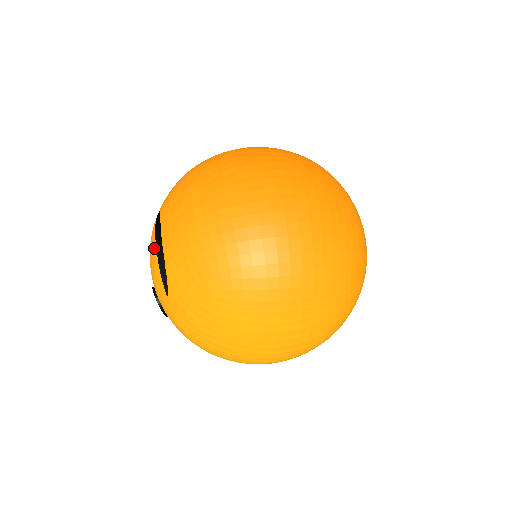
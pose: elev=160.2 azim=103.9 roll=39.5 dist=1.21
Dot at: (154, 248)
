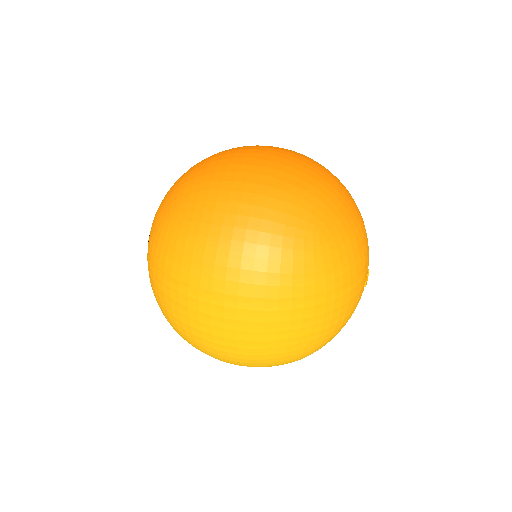
Dot at: occluded
